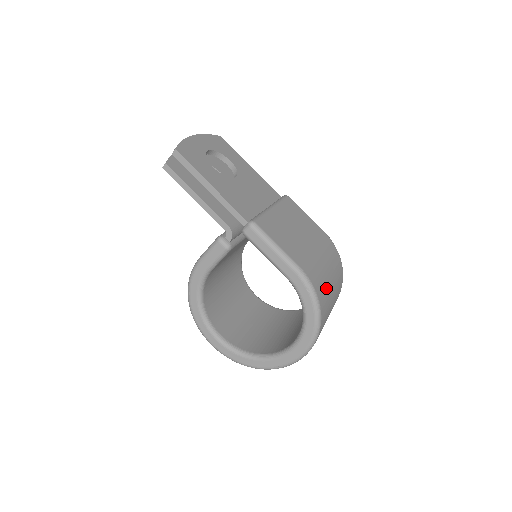
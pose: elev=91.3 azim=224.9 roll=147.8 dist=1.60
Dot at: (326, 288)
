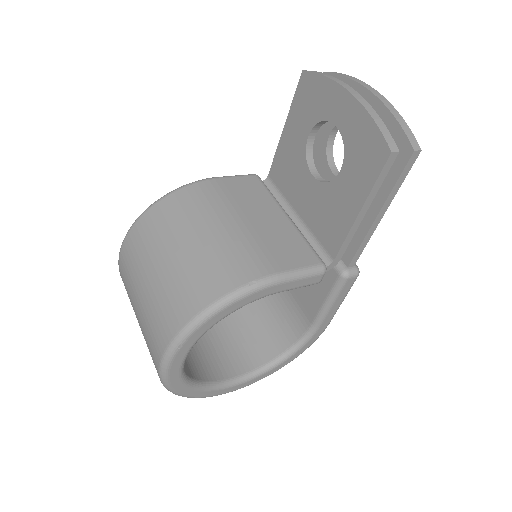
Dot at: occluded
